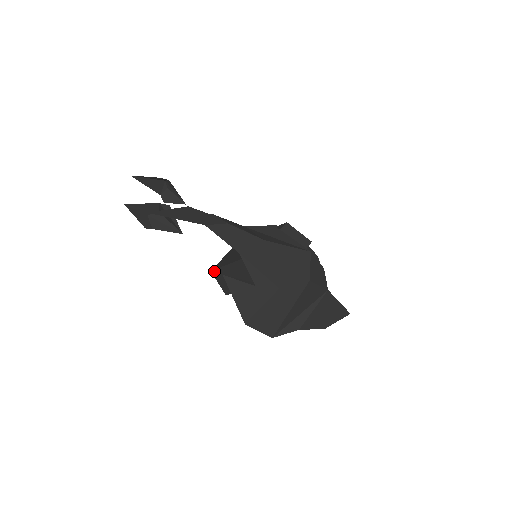
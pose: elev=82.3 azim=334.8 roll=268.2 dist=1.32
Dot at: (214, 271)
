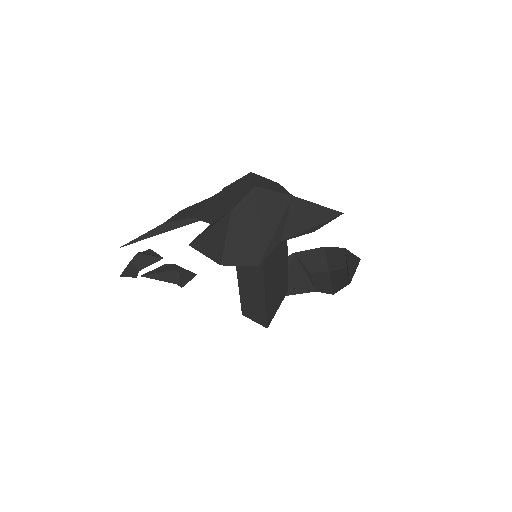
Dot at: (242, 310)
